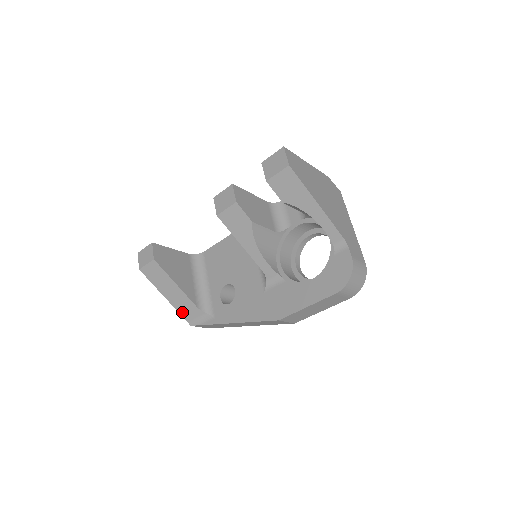
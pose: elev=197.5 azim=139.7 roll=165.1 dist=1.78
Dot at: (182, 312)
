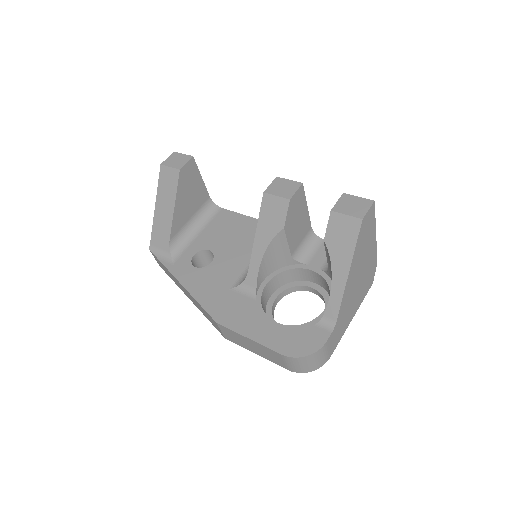
Dot at: (155, 232)
